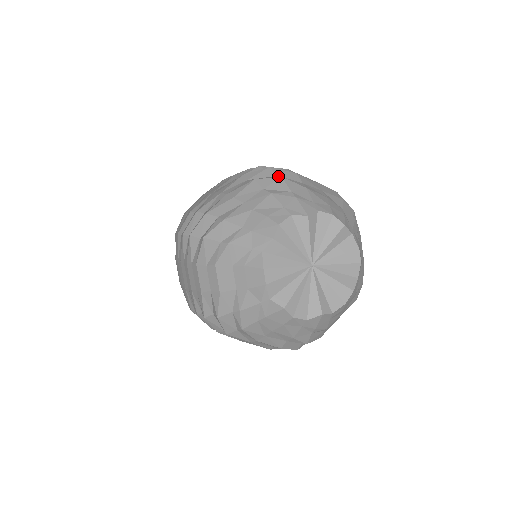
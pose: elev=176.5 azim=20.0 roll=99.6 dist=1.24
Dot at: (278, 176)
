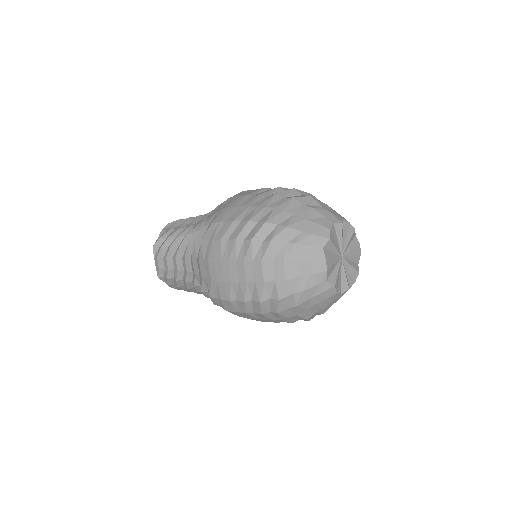
Dot at: occluded
